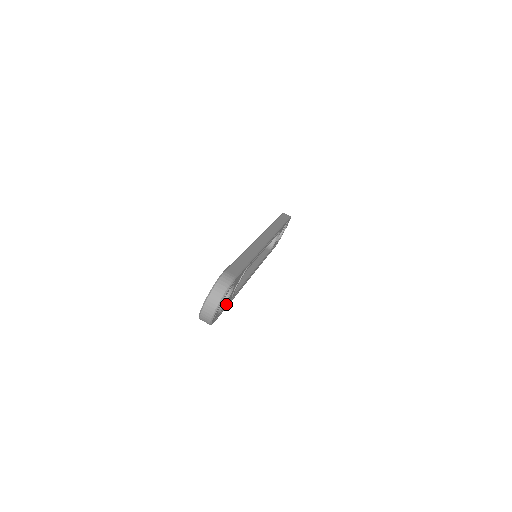
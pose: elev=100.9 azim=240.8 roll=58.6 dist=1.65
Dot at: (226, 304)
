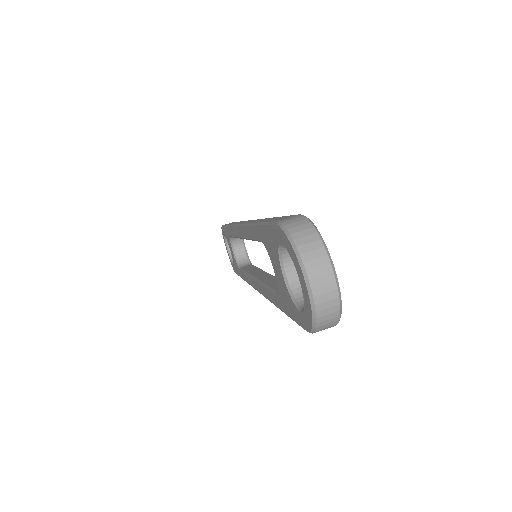
Dot at: occluded
